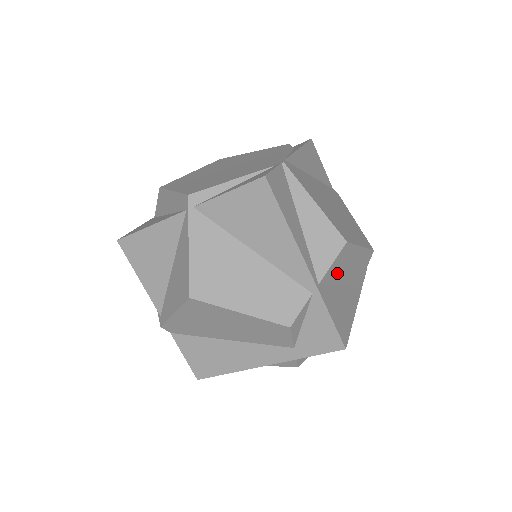
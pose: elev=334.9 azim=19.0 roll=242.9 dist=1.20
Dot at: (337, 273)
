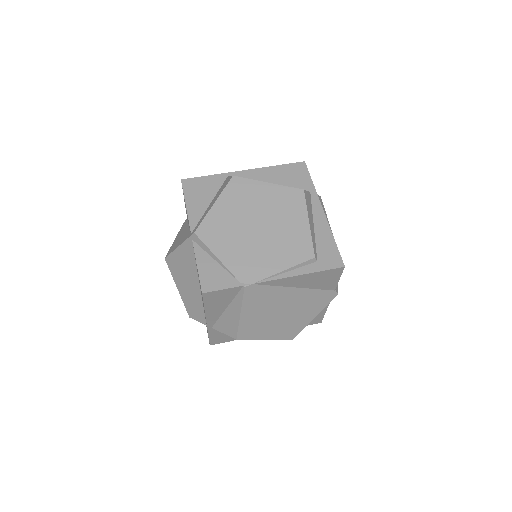
Dot at: occluded
